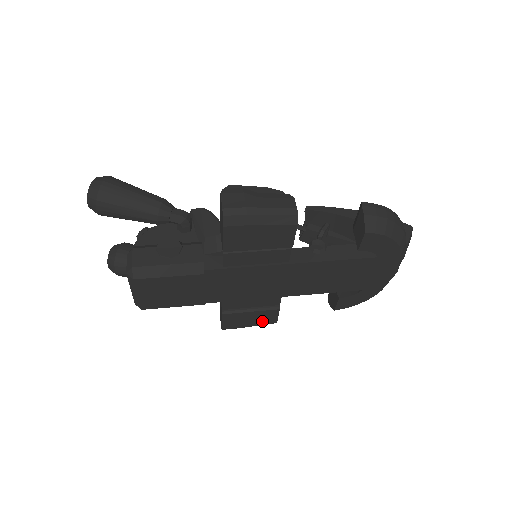
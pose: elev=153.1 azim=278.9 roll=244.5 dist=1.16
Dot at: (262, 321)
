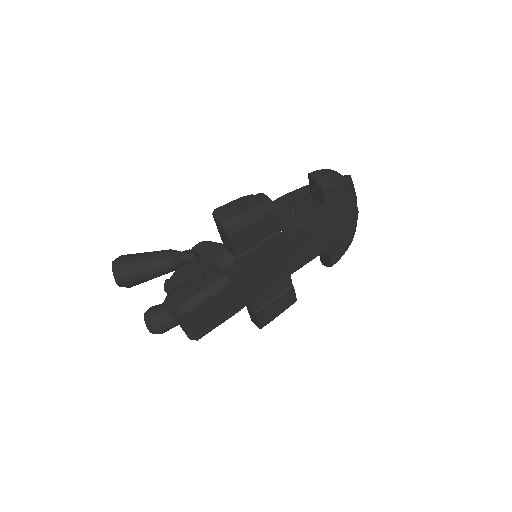
Dot at: (286, 304)
